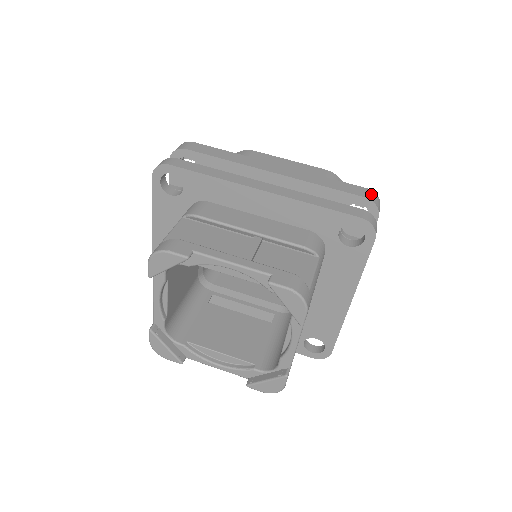
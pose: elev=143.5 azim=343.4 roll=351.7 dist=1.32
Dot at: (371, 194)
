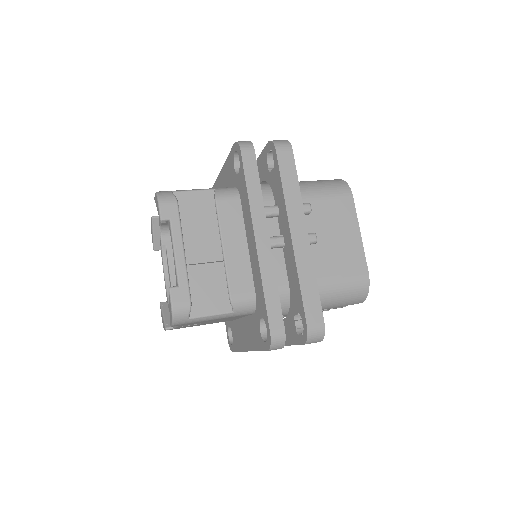
Dot at: (318, 329)
